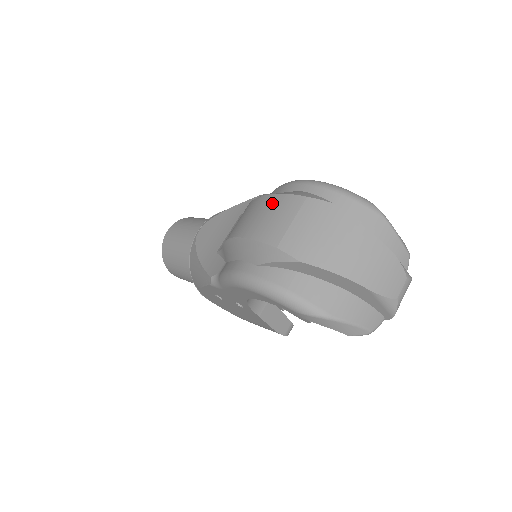
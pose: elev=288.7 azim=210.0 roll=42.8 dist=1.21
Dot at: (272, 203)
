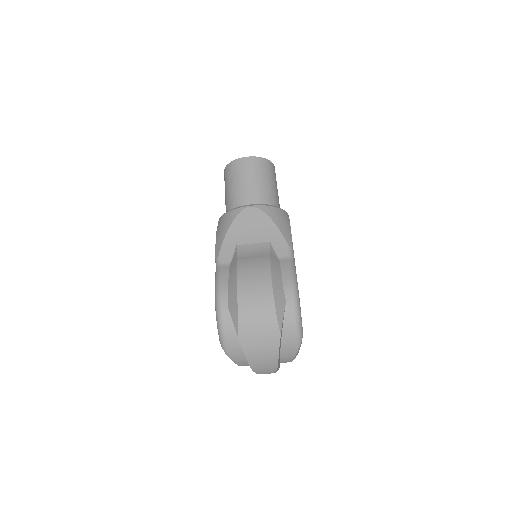
Dot at: (266, 296)
